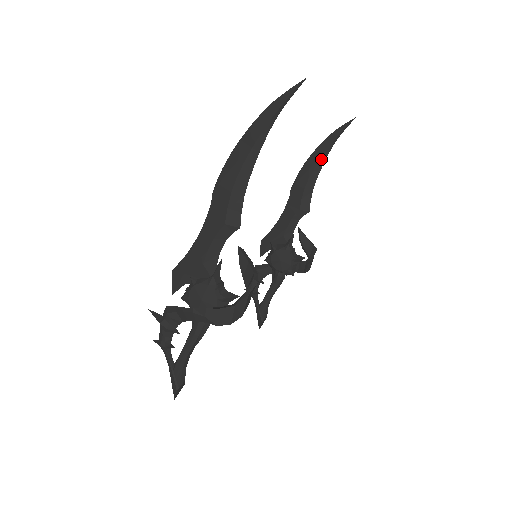
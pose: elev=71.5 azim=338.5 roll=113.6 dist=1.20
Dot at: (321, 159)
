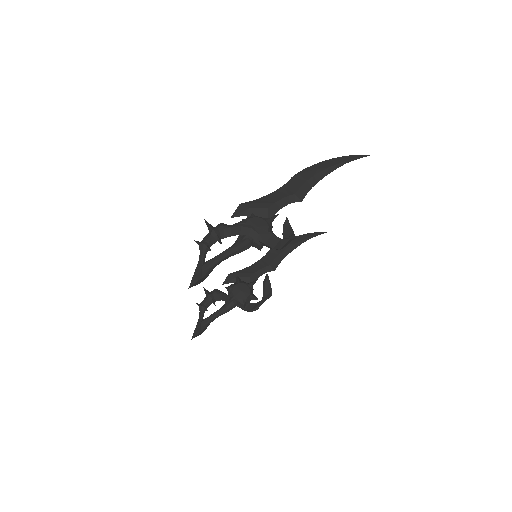
Dot at: (297, 243)
